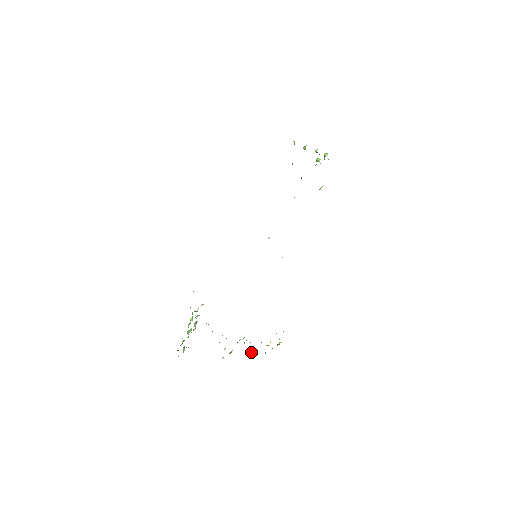
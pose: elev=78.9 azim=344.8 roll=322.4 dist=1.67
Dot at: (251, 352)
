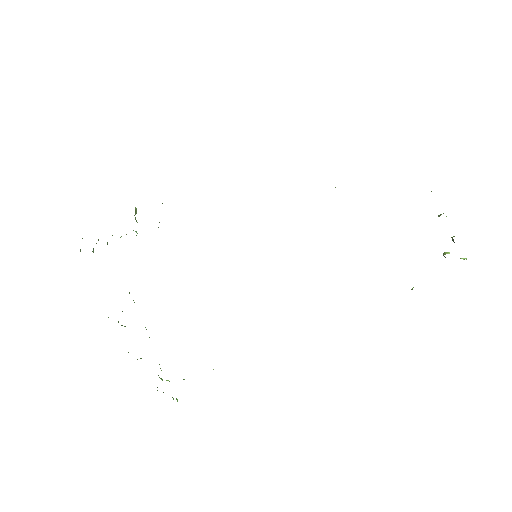
Dot at: occluded
